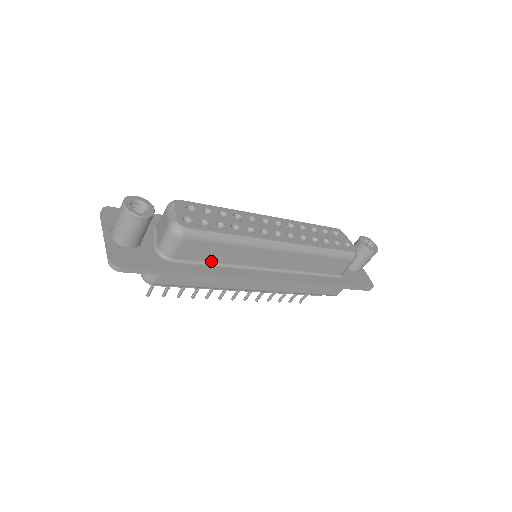
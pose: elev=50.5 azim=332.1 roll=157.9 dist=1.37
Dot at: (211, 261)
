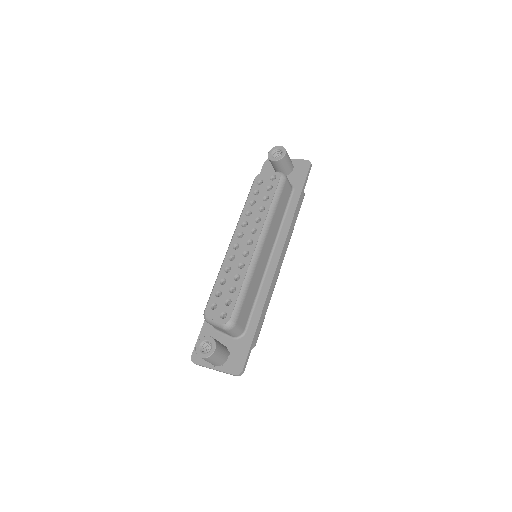
Dot at: (253, 301)
